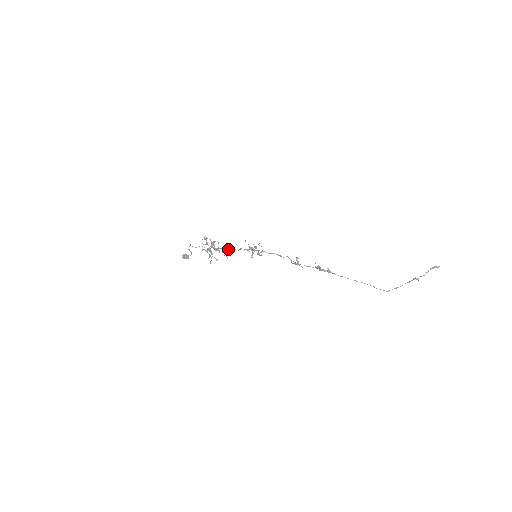
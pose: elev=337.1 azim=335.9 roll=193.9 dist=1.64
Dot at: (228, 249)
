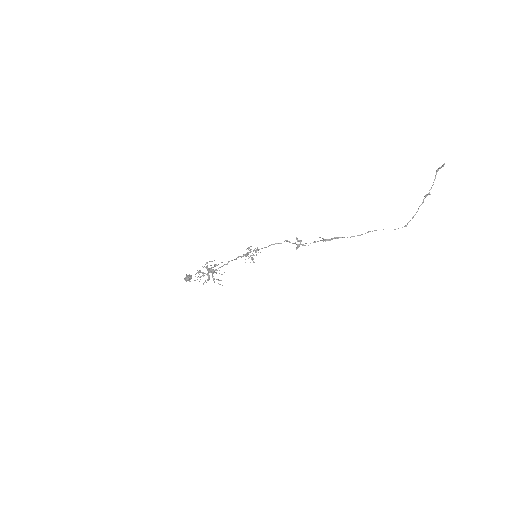
Dot at: occluded
